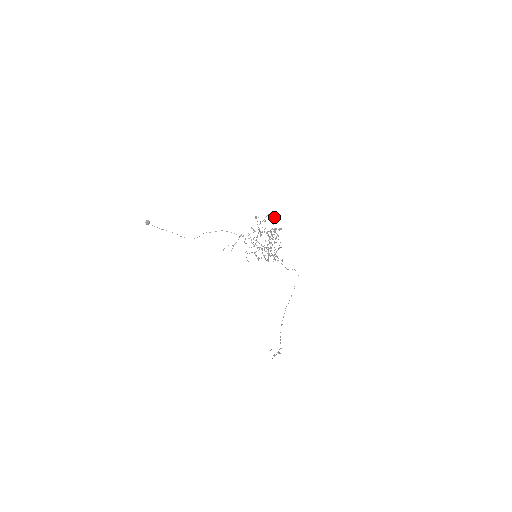
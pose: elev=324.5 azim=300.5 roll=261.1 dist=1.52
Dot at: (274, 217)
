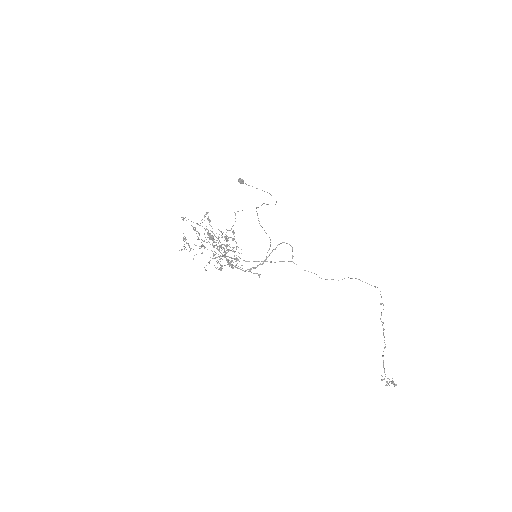
Dot at: occluded
